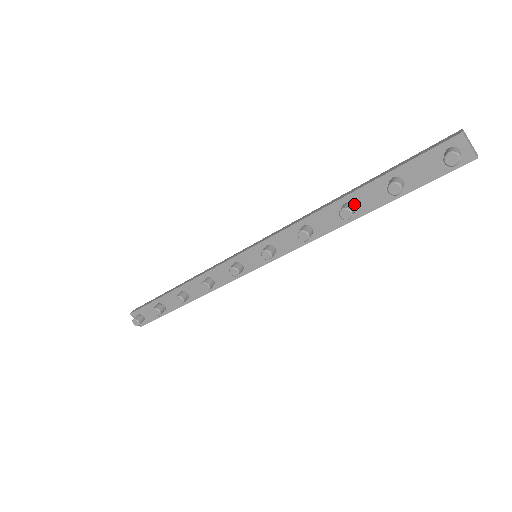
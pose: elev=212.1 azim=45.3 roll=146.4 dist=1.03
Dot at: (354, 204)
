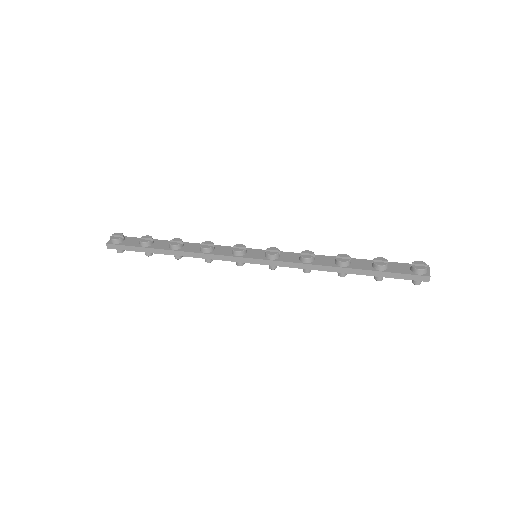
Dot at: occluded
